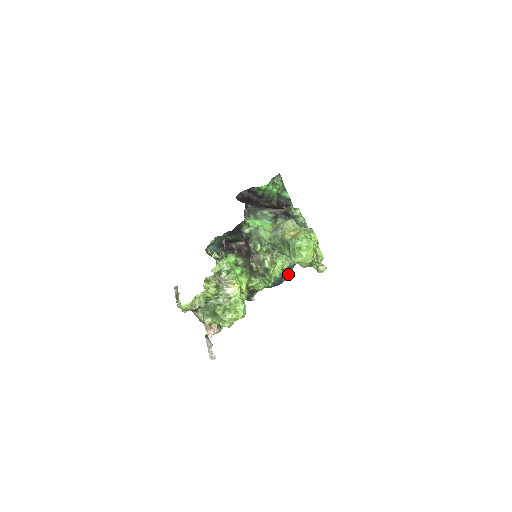
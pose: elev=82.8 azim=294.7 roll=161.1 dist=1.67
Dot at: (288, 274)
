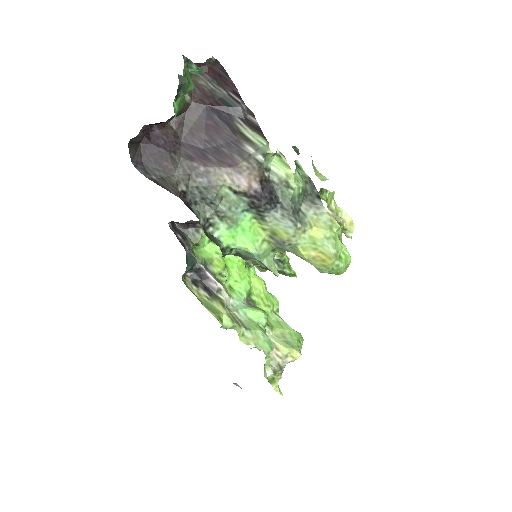
Dot at: occluded
